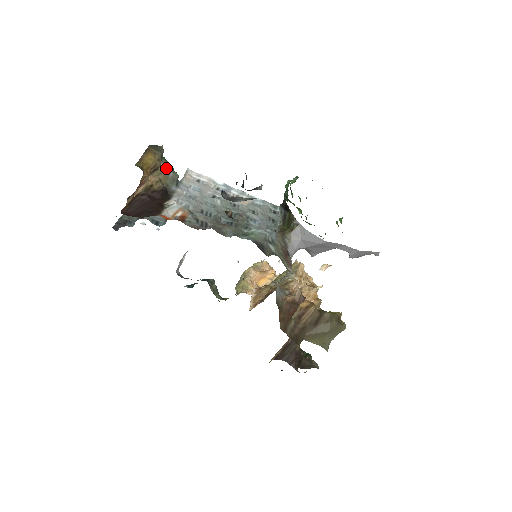
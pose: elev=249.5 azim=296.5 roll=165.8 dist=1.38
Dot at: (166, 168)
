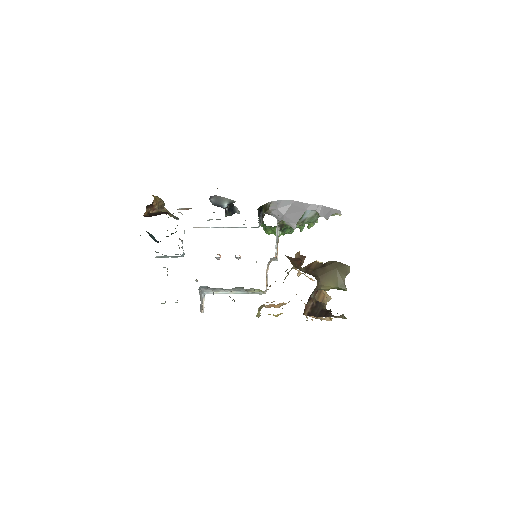
Dot at: (169, 212)
